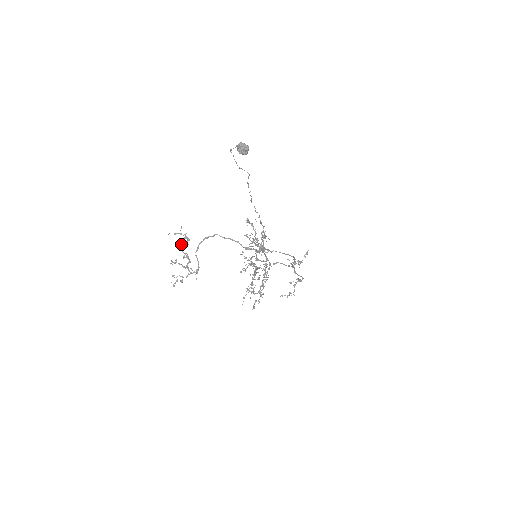
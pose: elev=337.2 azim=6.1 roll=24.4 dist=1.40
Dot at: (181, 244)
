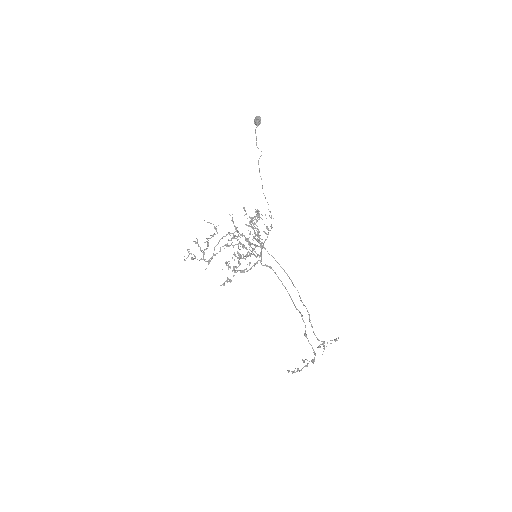
Dot at: (211, 235)
